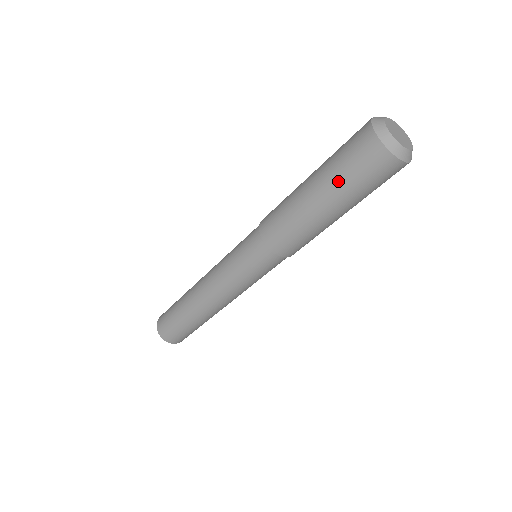
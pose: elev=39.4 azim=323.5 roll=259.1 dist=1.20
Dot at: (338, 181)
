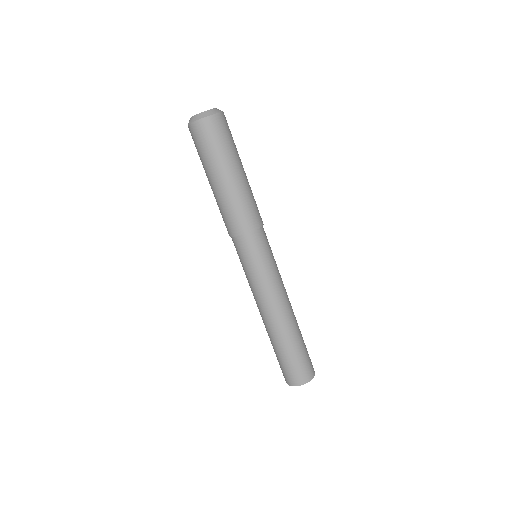
Dot at: (202, 163)
